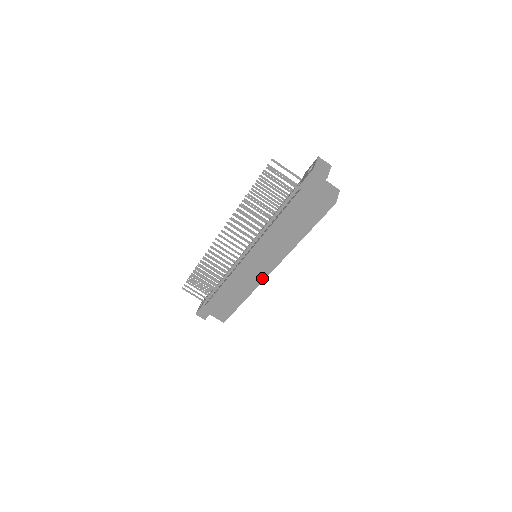
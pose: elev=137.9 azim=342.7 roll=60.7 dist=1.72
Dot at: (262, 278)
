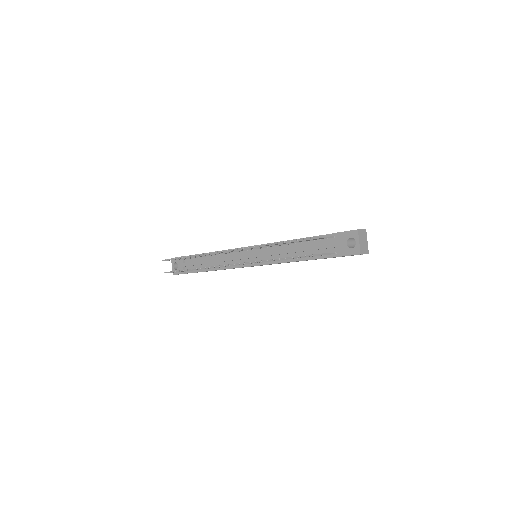
Dot at: occluded
